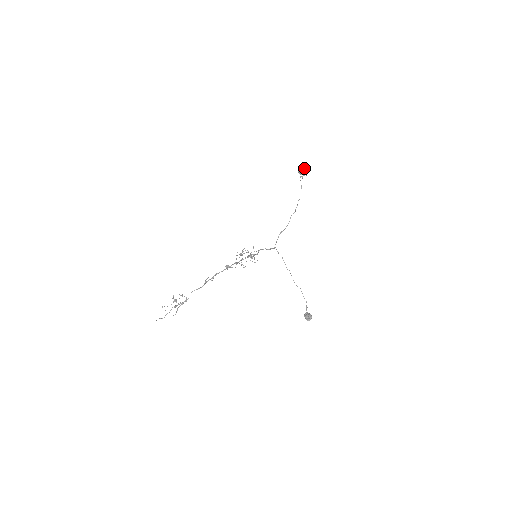
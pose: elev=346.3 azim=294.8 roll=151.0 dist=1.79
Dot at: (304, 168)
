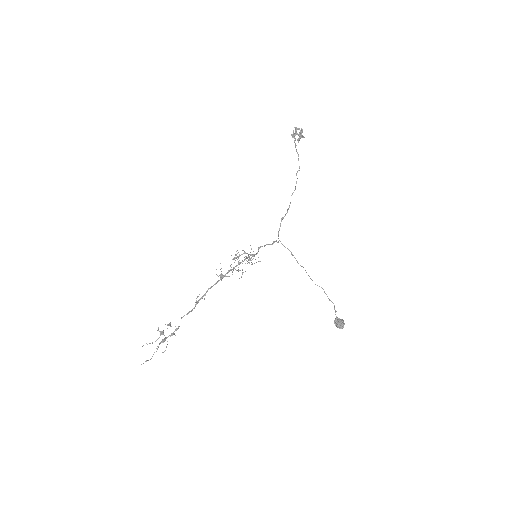
Dot at: (297, 129)
